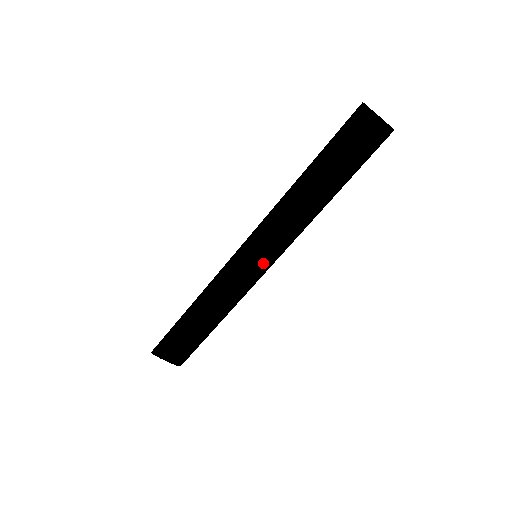
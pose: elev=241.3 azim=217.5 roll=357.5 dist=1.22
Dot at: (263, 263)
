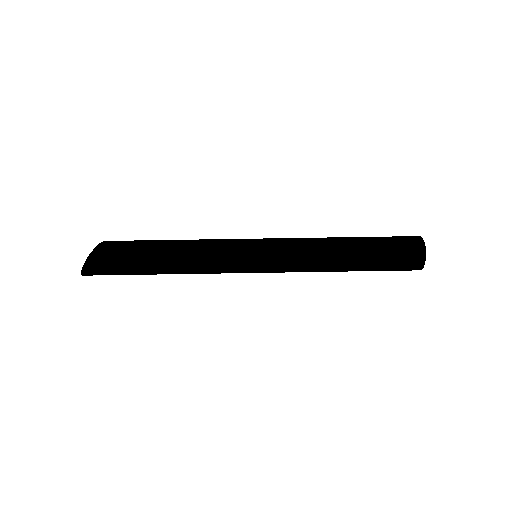
Dot at: (261, 247)
